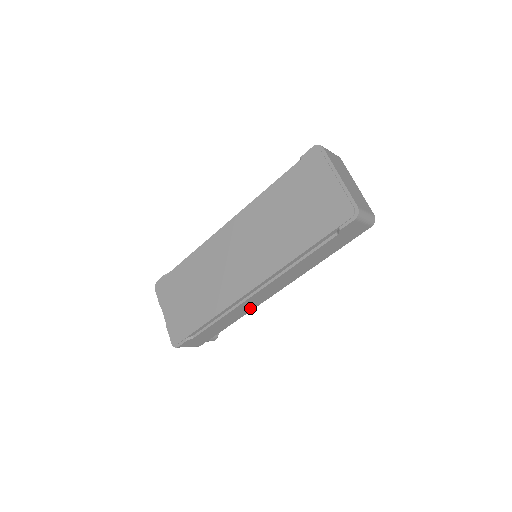
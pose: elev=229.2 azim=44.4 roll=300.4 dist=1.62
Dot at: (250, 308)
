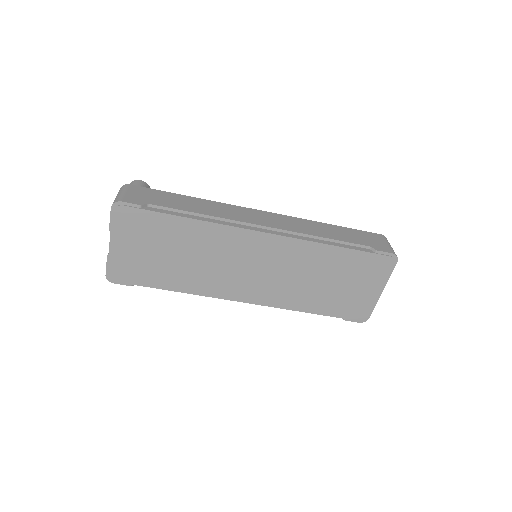
Dot at: occluded
